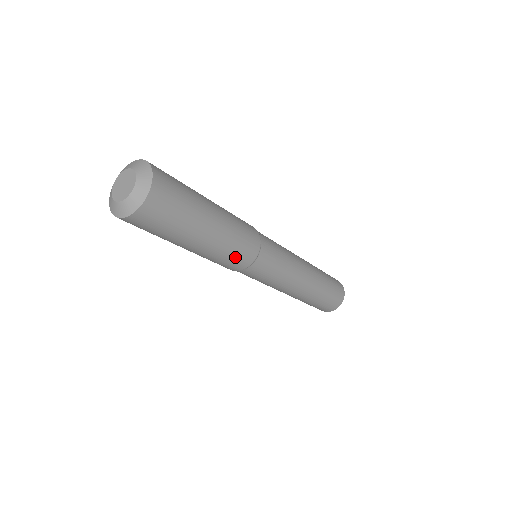
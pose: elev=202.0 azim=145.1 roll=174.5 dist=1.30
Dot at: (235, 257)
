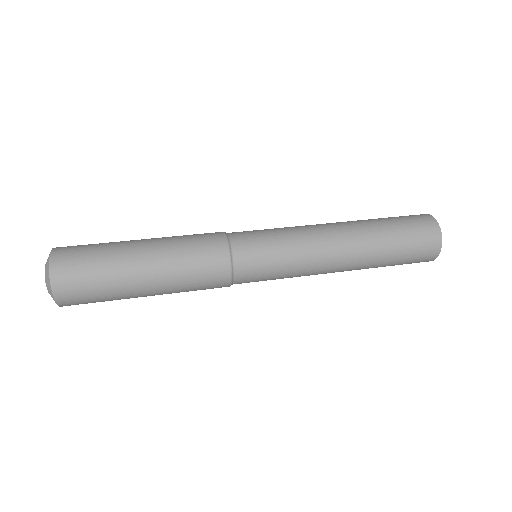
Dot at: occluded
